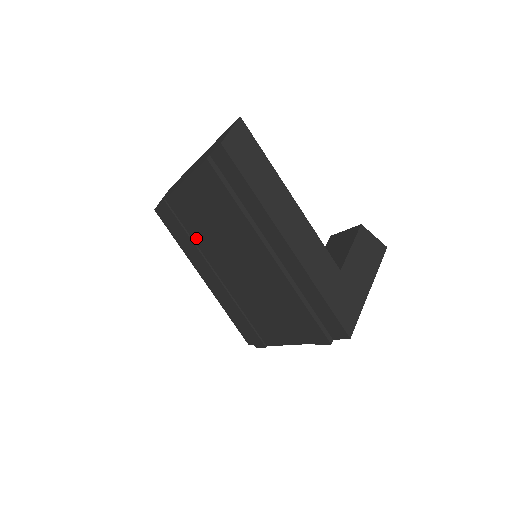
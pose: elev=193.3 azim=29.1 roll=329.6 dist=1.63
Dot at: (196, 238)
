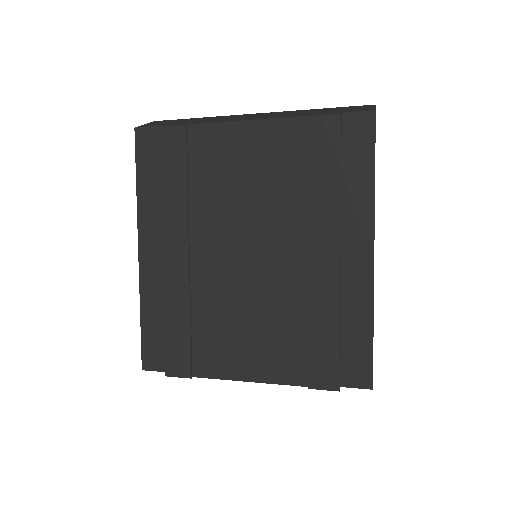
Dot at: (199, 193)
